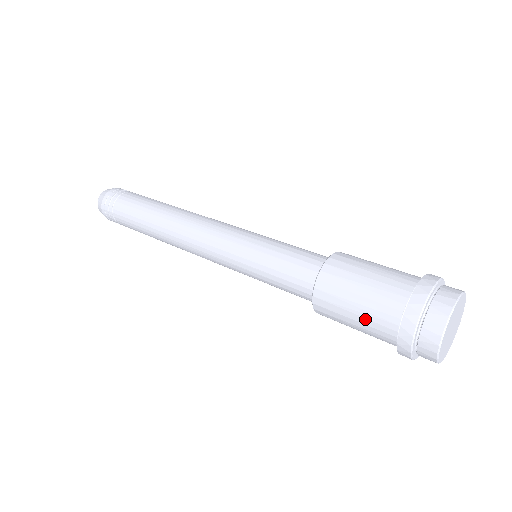
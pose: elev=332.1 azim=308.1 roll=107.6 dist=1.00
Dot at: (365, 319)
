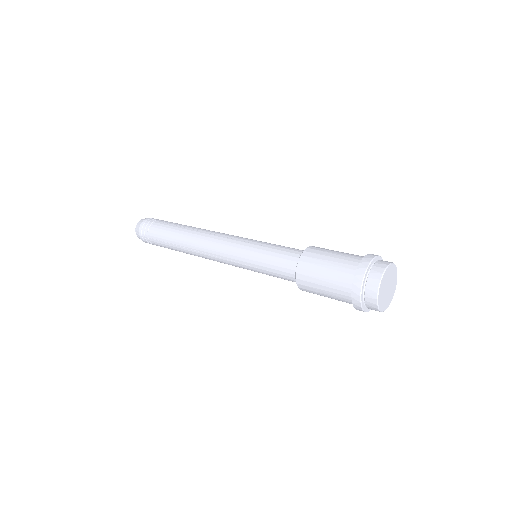
Dot at: (333, 297)
